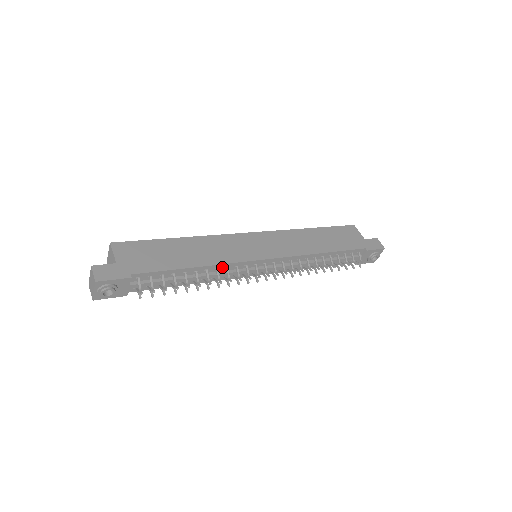
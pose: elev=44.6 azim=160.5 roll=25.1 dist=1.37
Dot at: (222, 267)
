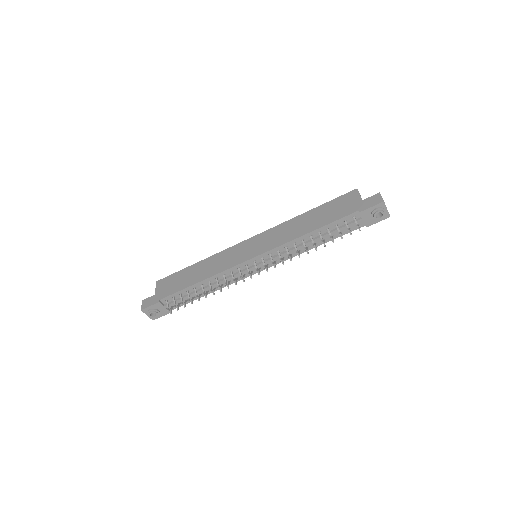
Dot at: (220, 276)
